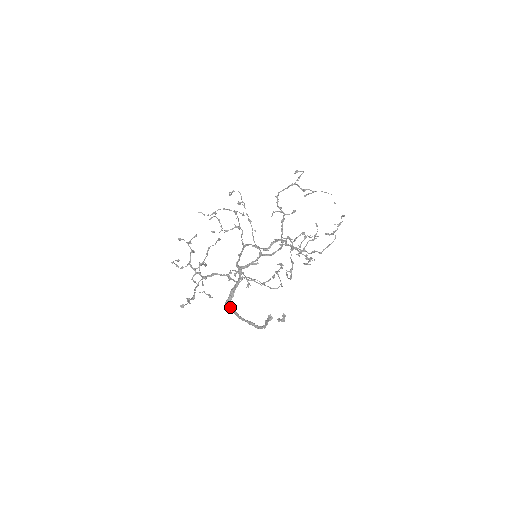
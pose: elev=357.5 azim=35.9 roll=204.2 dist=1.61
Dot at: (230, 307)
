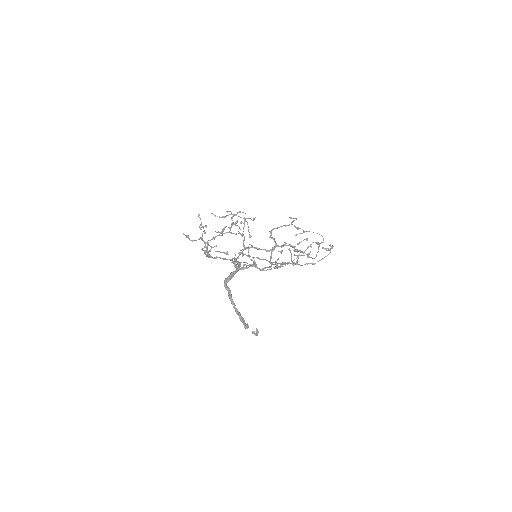
Dot at: occluded
